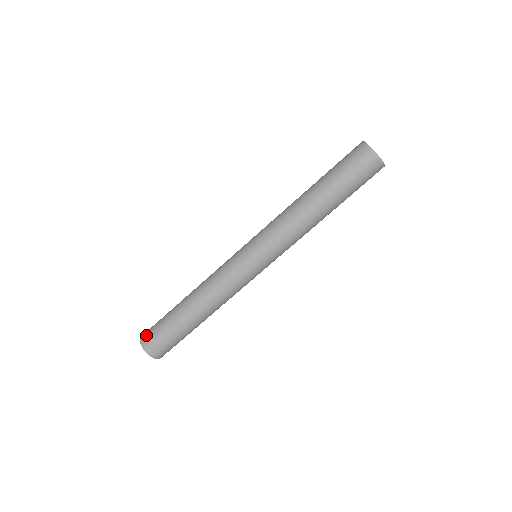
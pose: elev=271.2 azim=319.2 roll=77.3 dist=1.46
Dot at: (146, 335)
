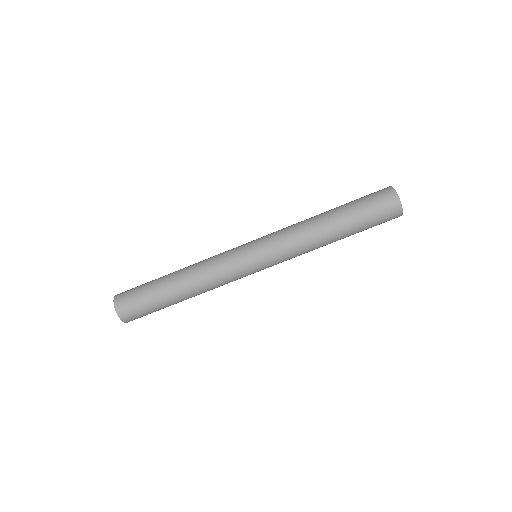
Dot at: (122, 295)
